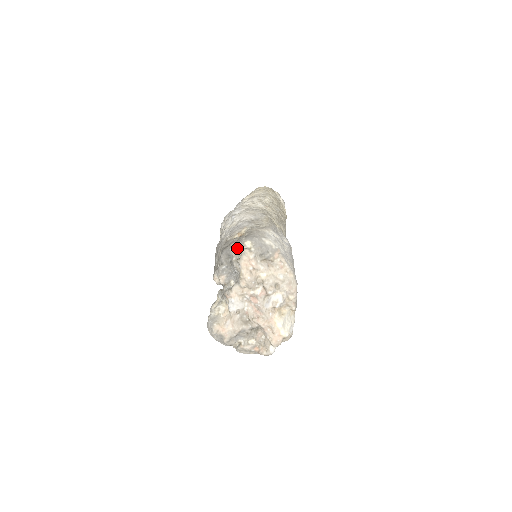
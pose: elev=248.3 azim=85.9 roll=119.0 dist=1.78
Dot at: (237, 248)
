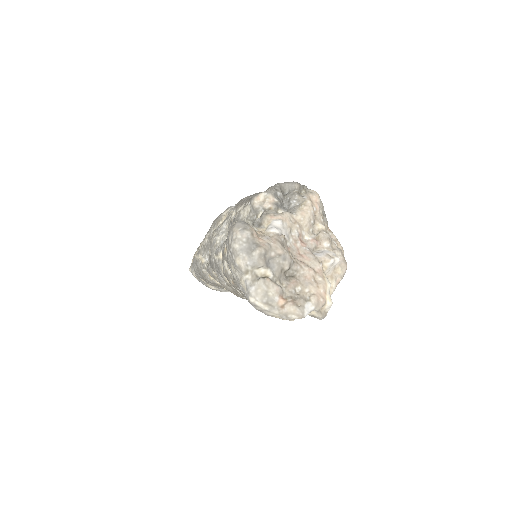
Dot at: (302, 186)
